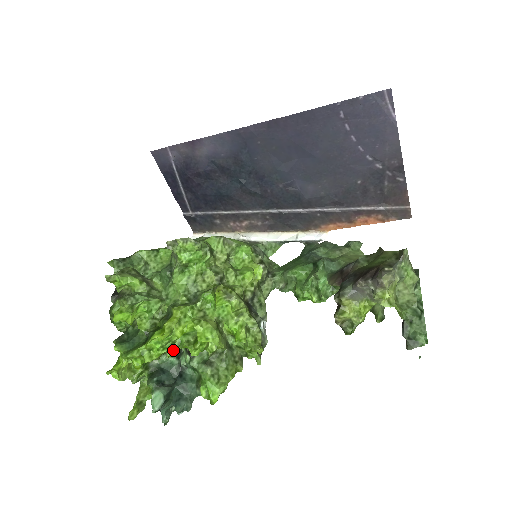
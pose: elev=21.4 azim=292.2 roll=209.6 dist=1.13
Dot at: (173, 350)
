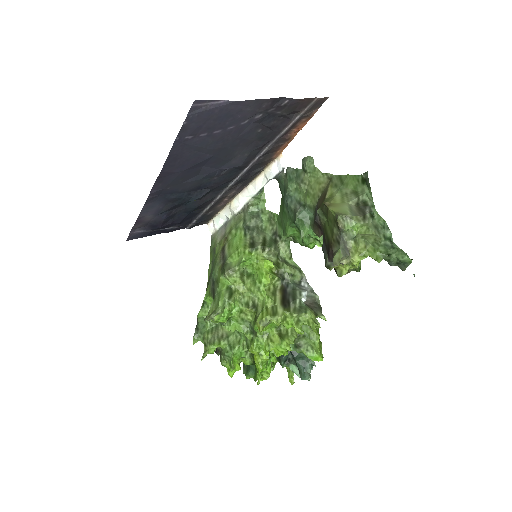
Dot at: (274, 359)
